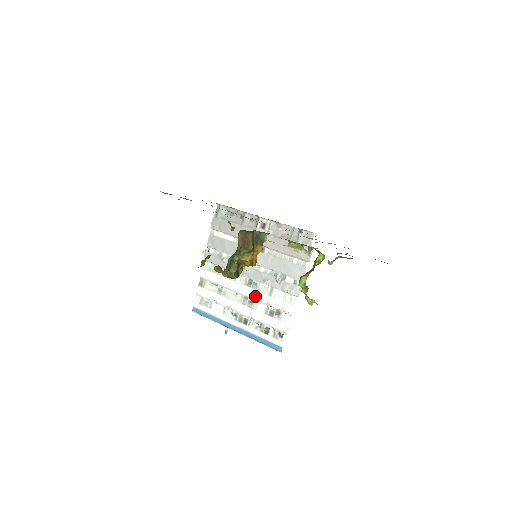
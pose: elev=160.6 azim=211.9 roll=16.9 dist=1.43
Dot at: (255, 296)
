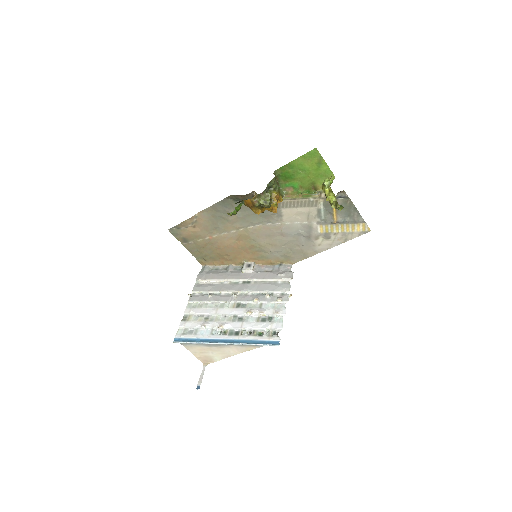
Dot at: (245, 311)
